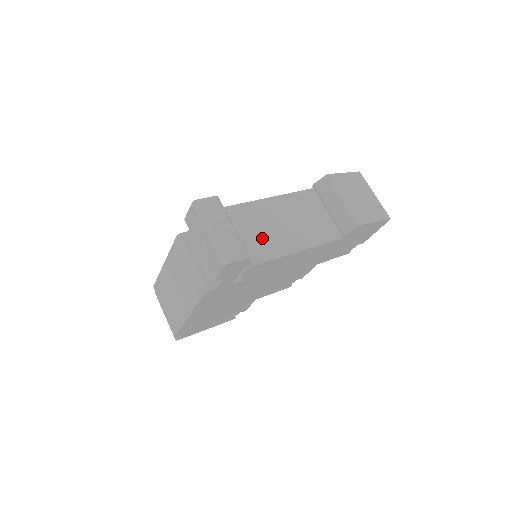
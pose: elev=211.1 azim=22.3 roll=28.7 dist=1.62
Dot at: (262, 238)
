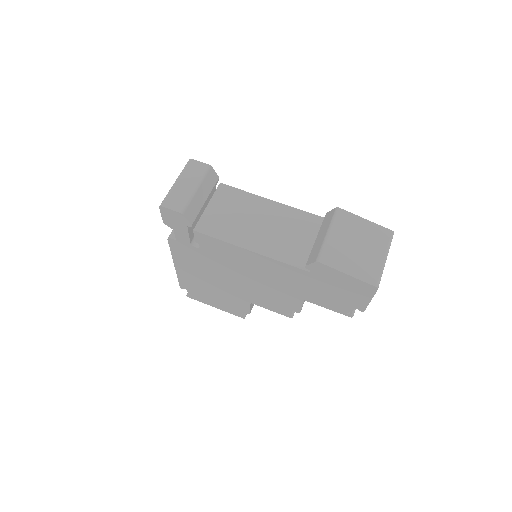
Dot at: (229, 221)
